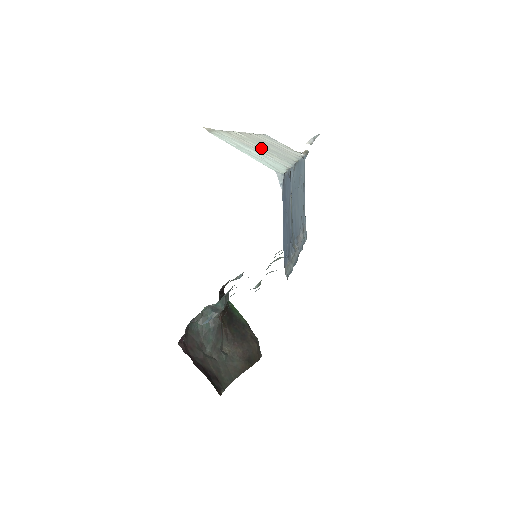
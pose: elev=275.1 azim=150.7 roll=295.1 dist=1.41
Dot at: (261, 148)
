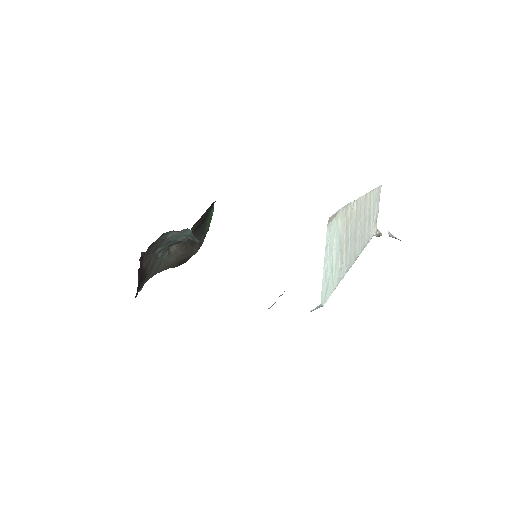
Dot at: (349, 239)
